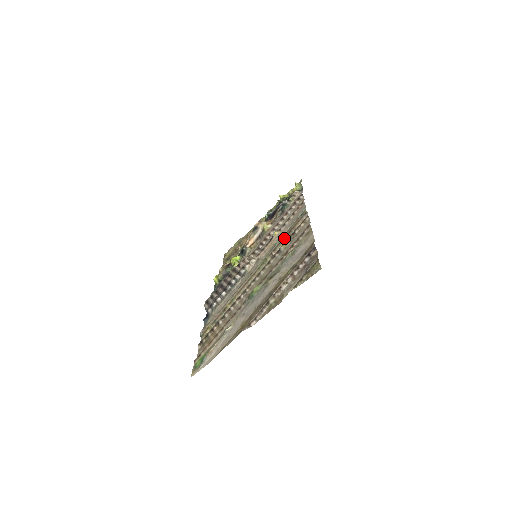
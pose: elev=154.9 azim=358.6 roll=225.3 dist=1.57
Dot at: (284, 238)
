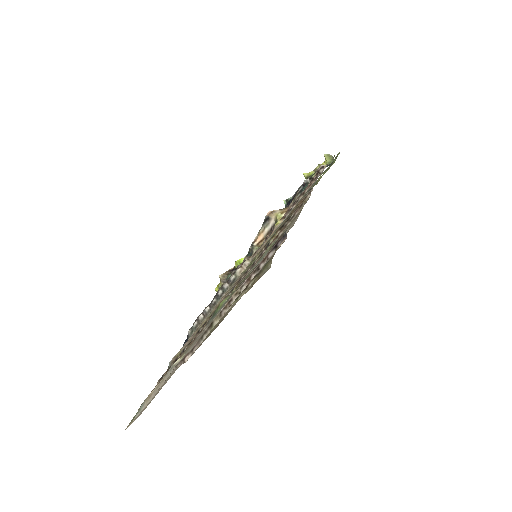
Dot at: (280, 227)
